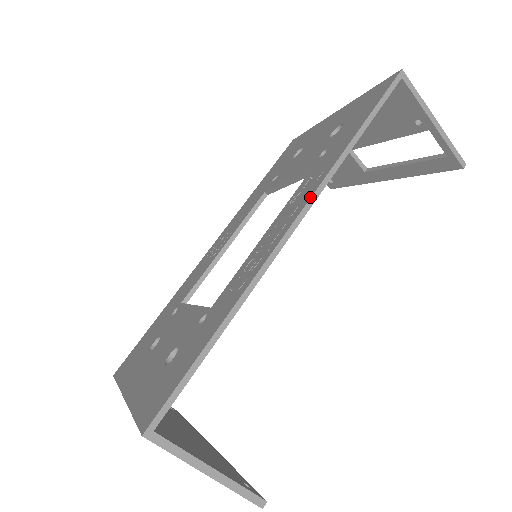
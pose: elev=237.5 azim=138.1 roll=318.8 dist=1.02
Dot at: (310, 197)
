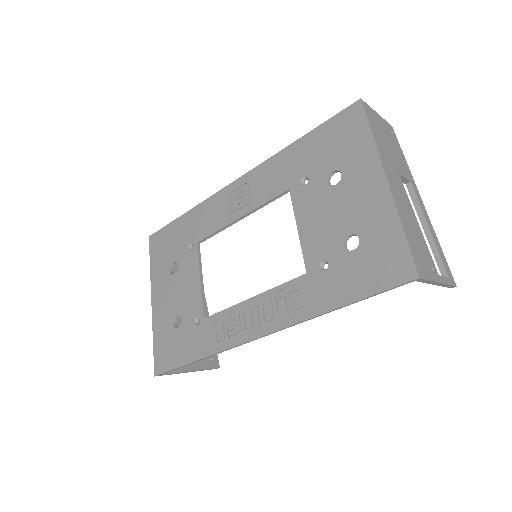
Dot at: (280, 329)
